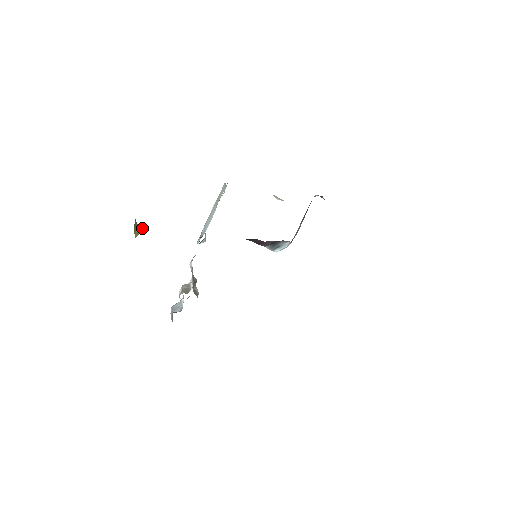
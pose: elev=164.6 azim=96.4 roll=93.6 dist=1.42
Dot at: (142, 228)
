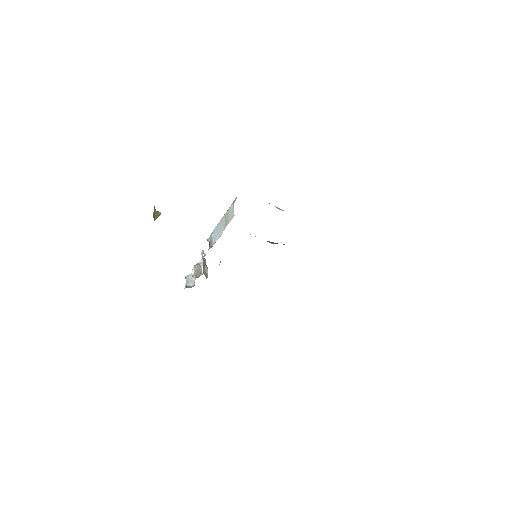
Dot at: (160, 213)
